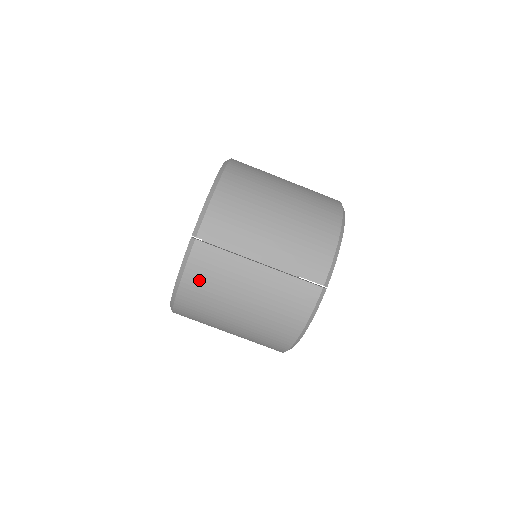
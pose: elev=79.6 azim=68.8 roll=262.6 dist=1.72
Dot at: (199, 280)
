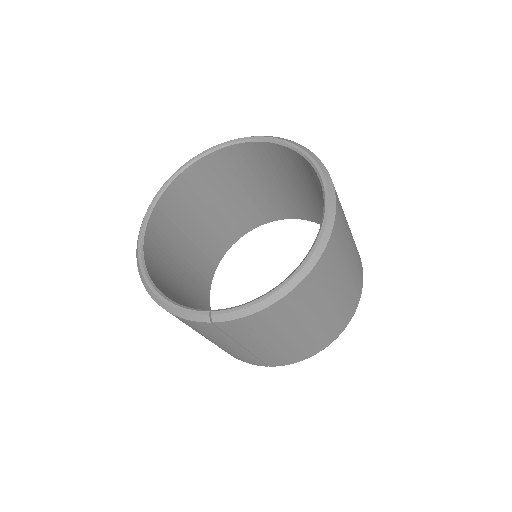
Dot at: (183, 321)
